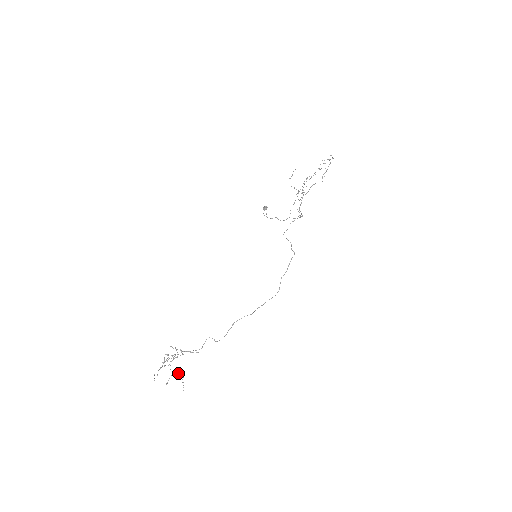
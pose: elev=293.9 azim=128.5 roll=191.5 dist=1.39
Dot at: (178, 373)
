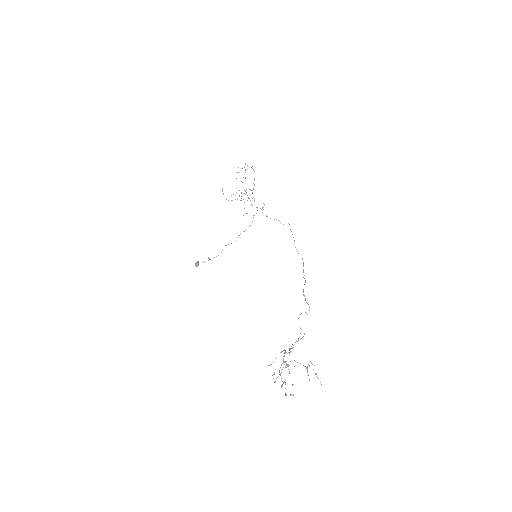
Dot at: occluded
